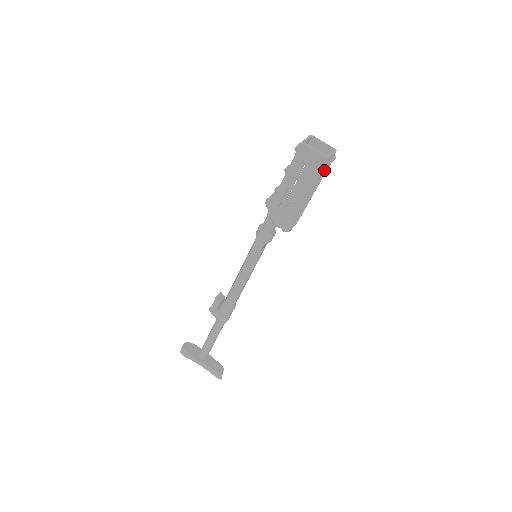
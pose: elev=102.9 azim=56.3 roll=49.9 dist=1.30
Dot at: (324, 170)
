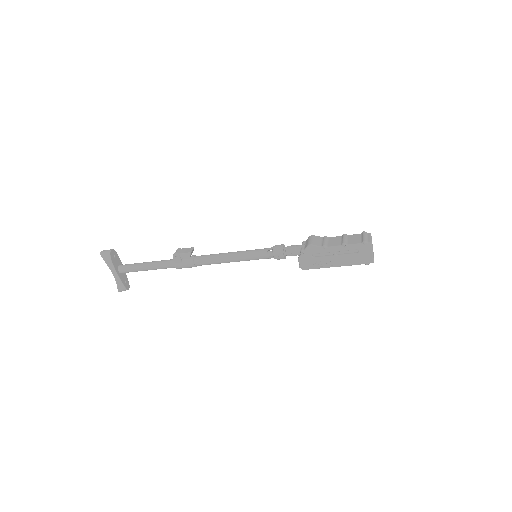
Dot at: occluded
